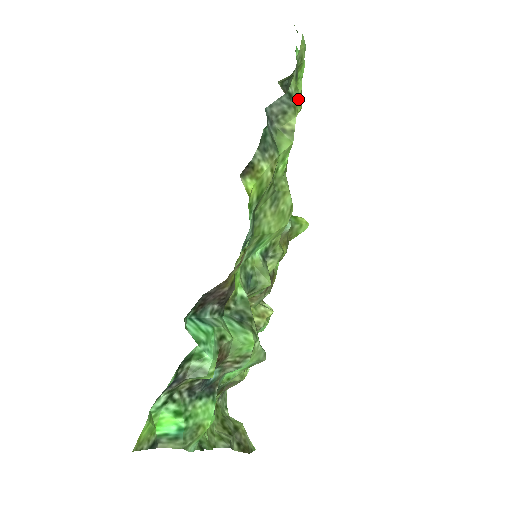
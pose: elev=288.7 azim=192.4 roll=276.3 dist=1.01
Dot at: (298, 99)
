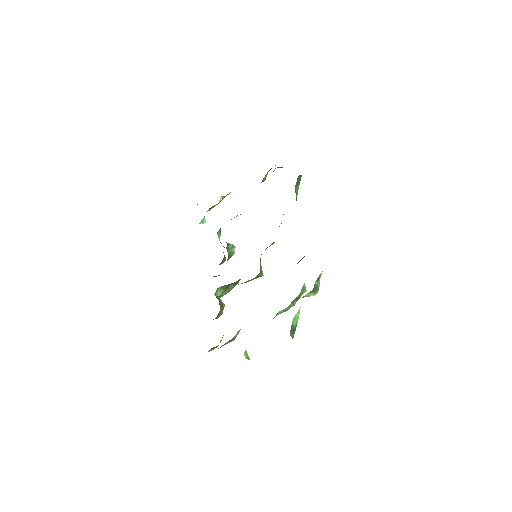
Dot at: occluded
